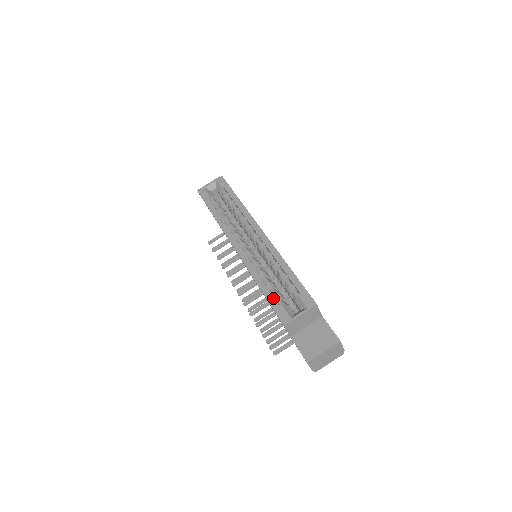
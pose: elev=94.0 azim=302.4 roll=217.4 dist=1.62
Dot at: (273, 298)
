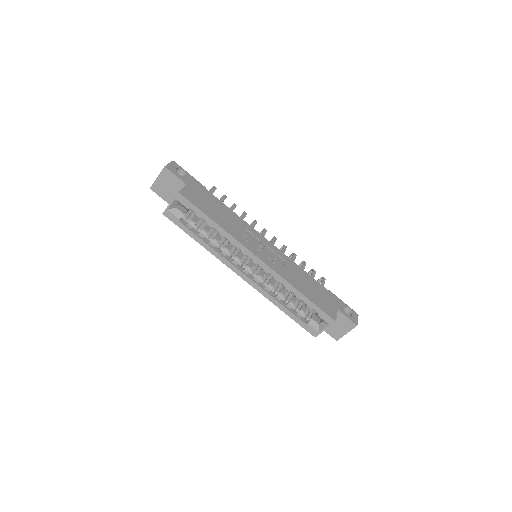
Dot at: (298, 319)
